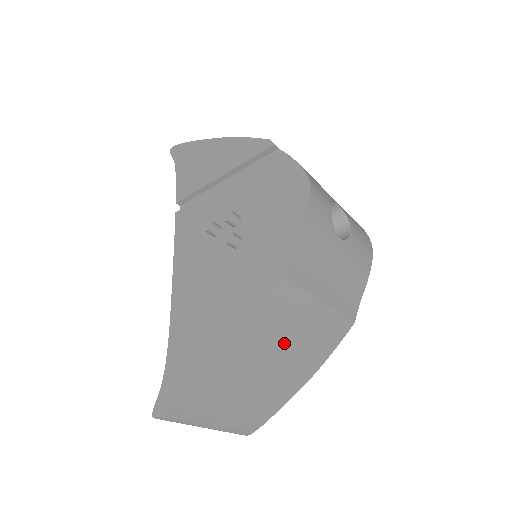
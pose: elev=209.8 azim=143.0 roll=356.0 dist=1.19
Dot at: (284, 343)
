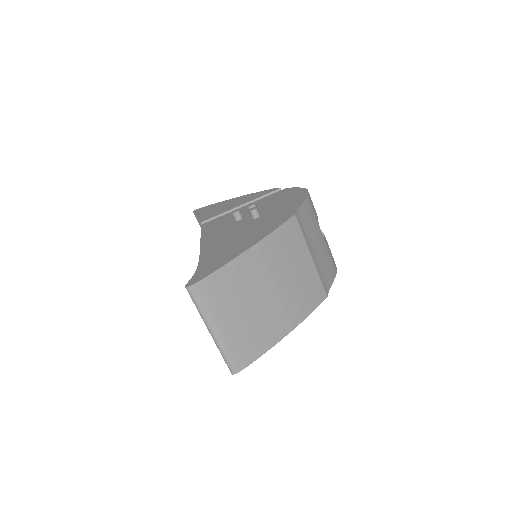
Dot at: (285, 272)
